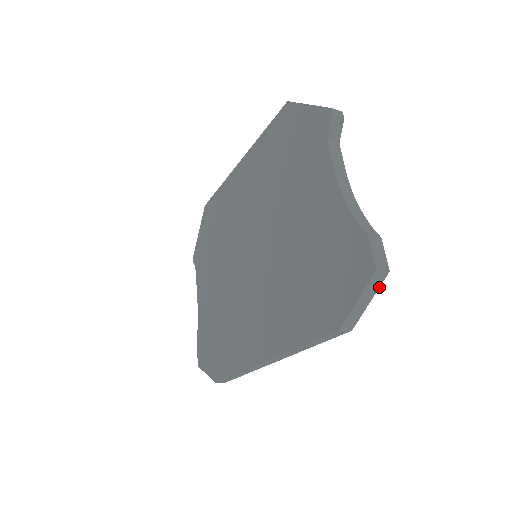
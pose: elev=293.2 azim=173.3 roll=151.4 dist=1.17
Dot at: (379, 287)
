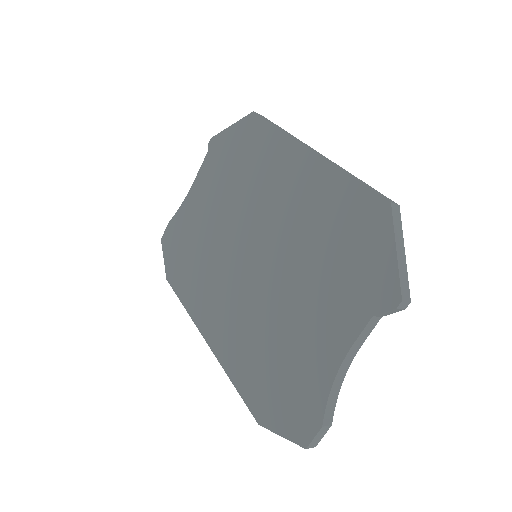
Dot at: occluded
